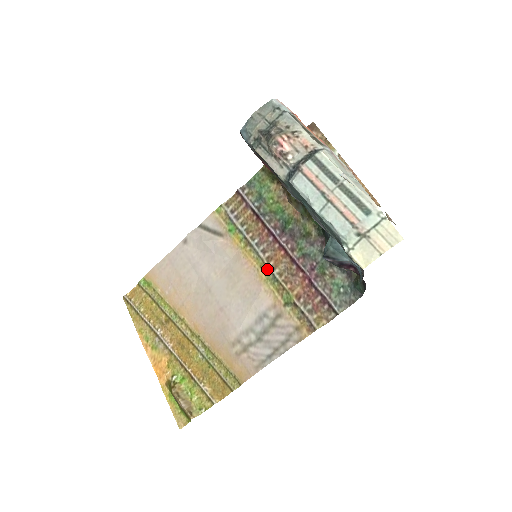
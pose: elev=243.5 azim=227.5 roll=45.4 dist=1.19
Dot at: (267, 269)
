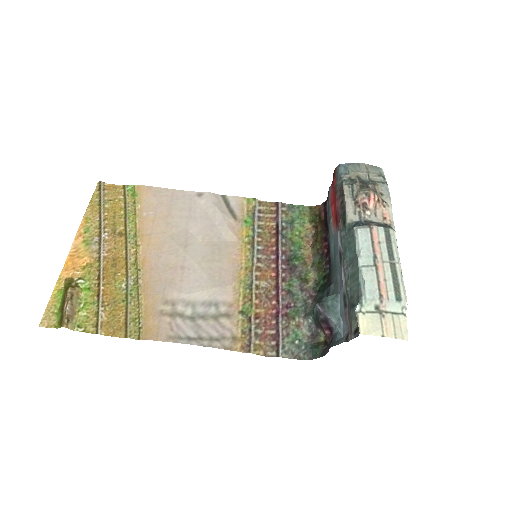
Dot at: (251, 274)
